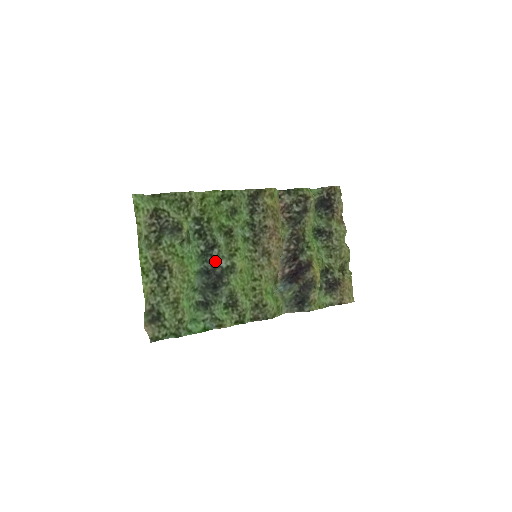
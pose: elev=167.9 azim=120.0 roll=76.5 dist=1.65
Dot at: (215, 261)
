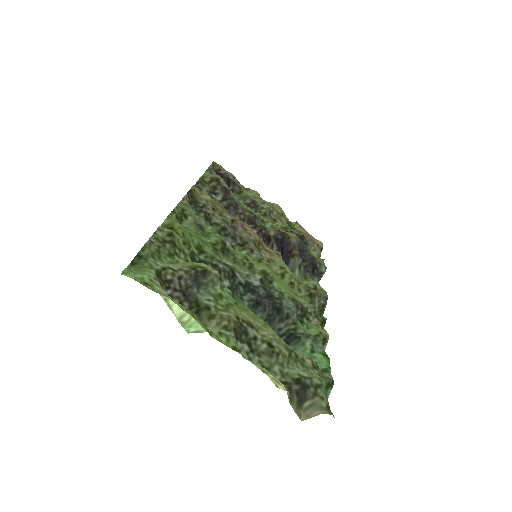
Dot at: (248, 286)
